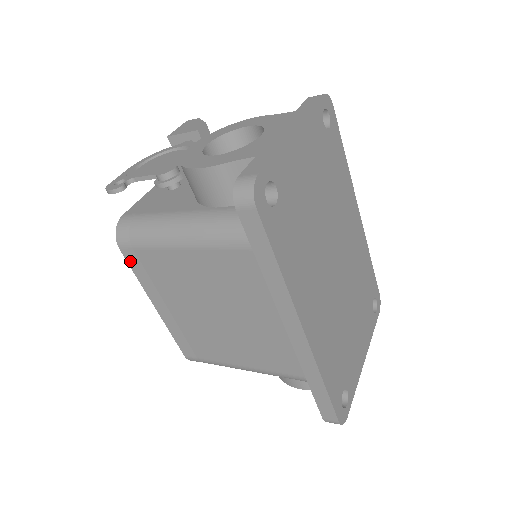
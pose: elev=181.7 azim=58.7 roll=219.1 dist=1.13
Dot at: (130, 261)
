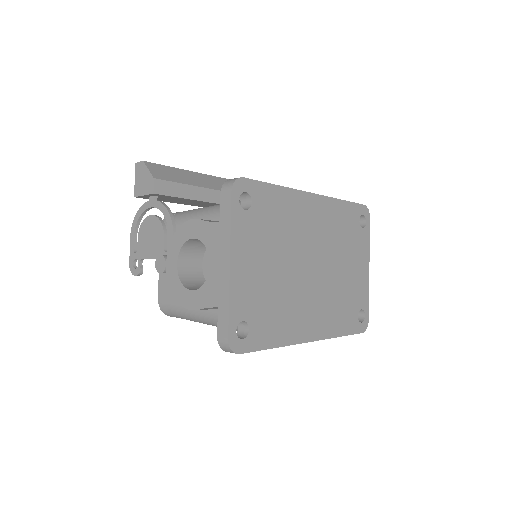
Dot at: occluded
